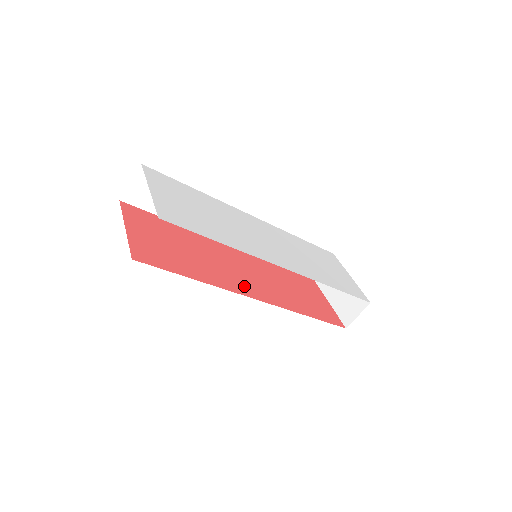
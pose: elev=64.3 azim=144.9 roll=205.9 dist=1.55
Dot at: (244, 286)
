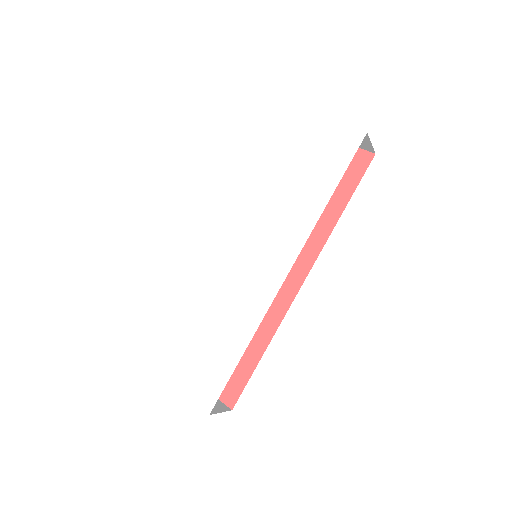
Dot at: (283, 286)
